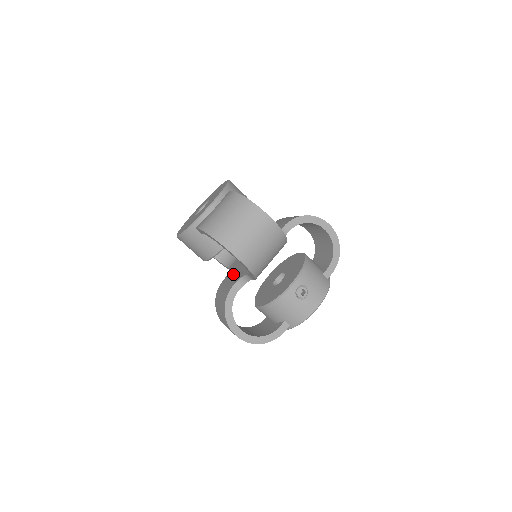
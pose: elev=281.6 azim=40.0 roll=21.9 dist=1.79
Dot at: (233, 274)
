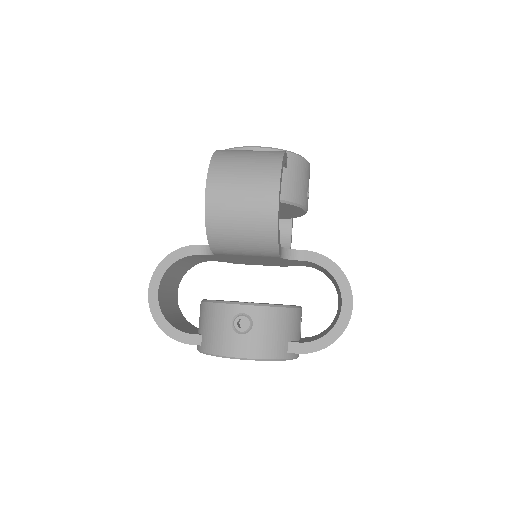
Dot at: occluded
